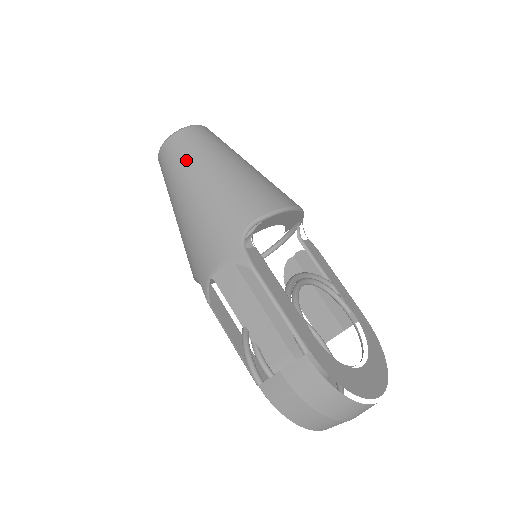
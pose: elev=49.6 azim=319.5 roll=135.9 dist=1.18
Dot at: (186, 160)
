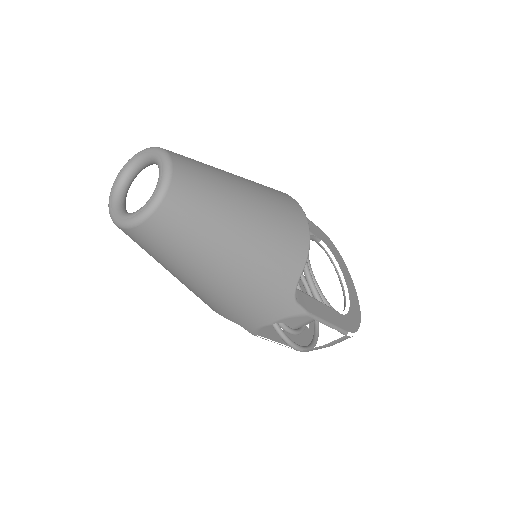
Dot at: (195, 242)
